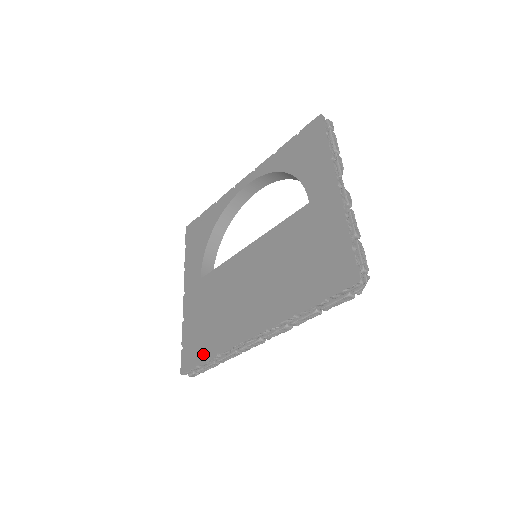
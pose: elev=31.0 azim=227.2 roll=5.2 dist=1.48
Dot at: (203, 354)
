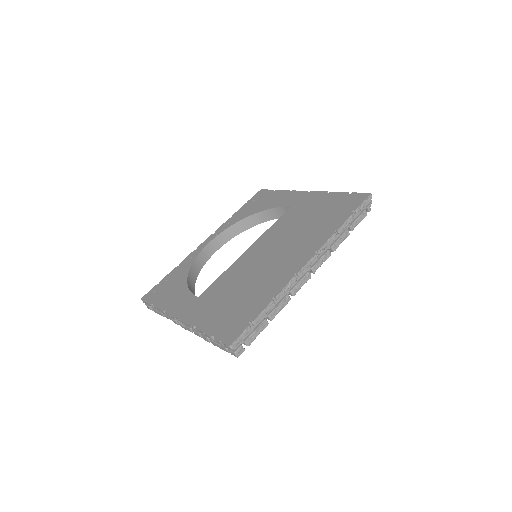
Dot at: (252, 313)
